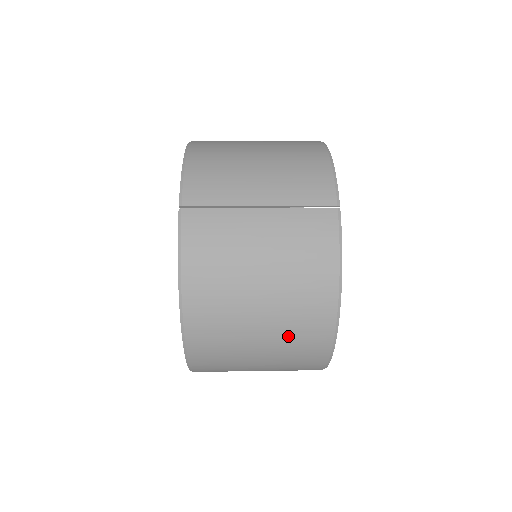
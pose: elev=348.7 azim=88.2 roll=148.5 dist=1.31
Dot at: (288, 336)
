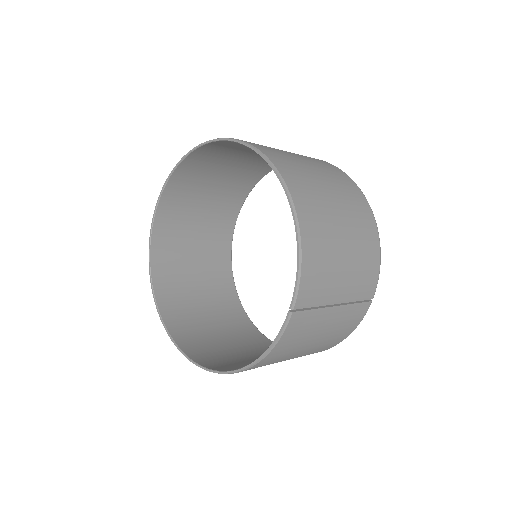
Dot at: occluded
